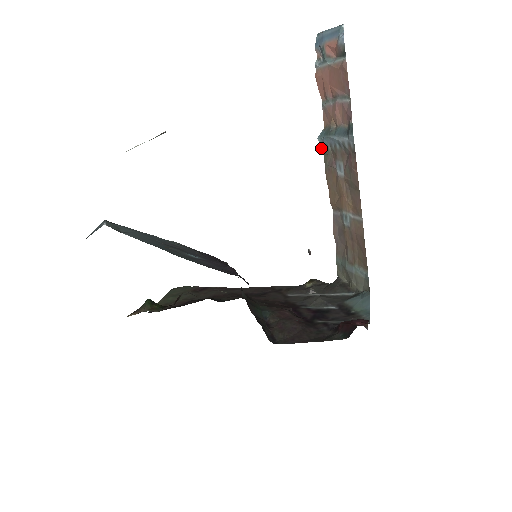
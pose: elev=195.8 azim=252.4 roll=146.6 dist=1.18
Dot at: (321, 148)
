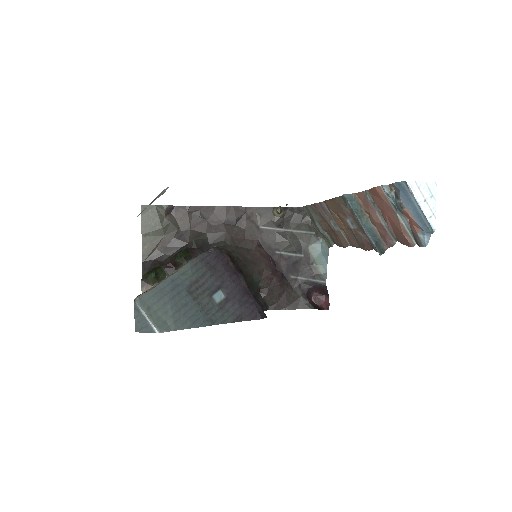
Dot at: (342, 195)
